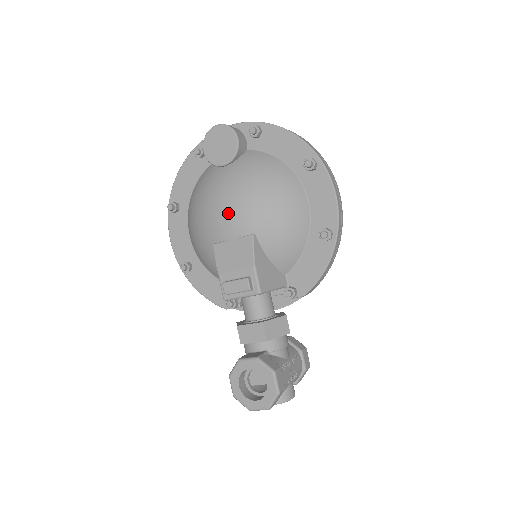
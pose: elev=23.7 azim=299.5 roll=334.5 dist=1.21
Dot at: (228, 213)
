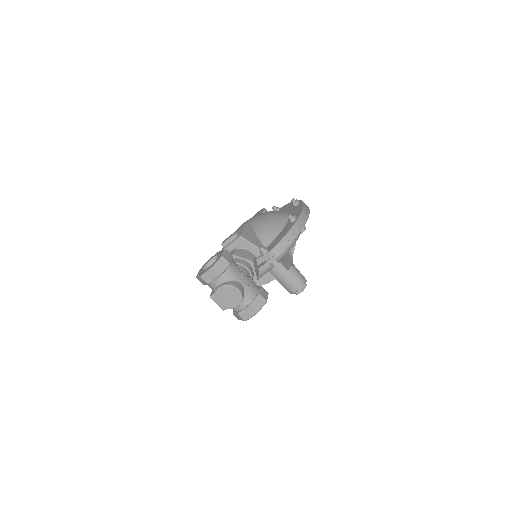
Dot at: (243, 224)
